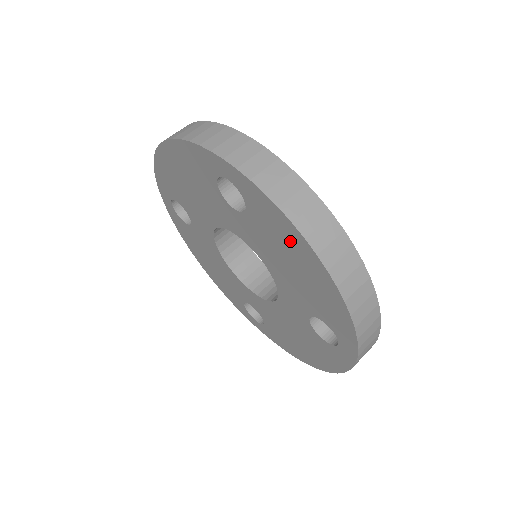
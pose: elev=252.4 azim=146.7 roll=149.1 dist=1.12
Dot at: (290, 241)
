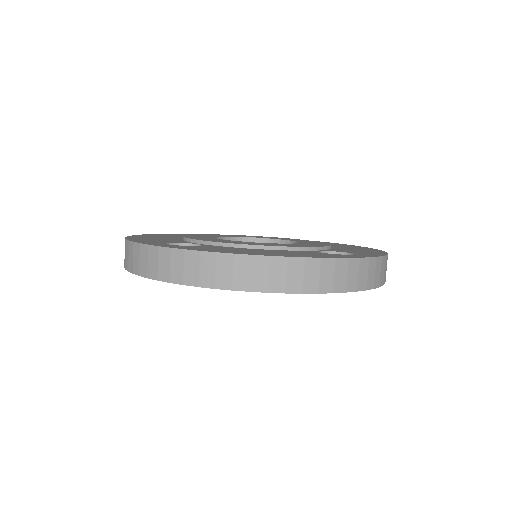
Dot at: occluded
